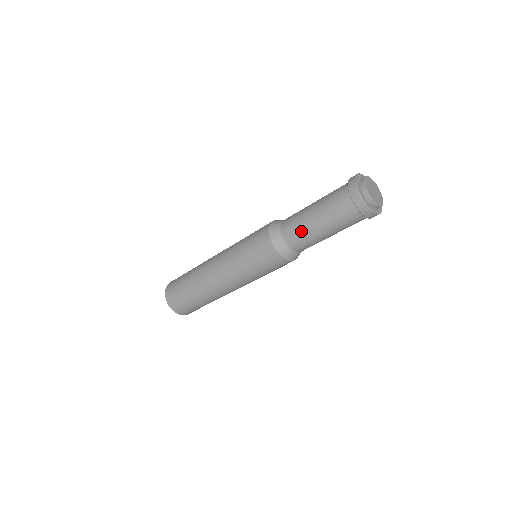
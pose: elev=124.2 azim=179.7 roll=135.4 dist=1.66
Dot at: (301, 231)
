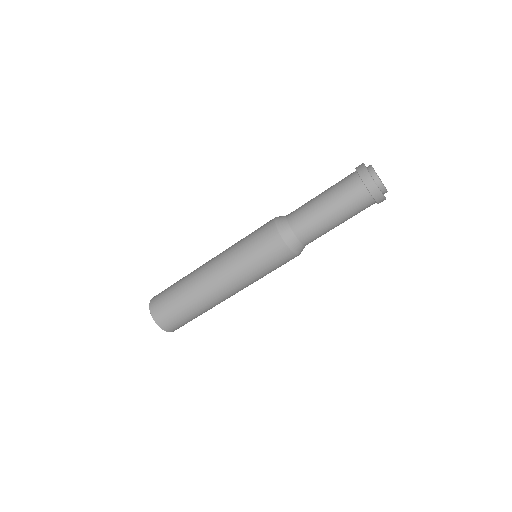
Dot at: (316, 228)
